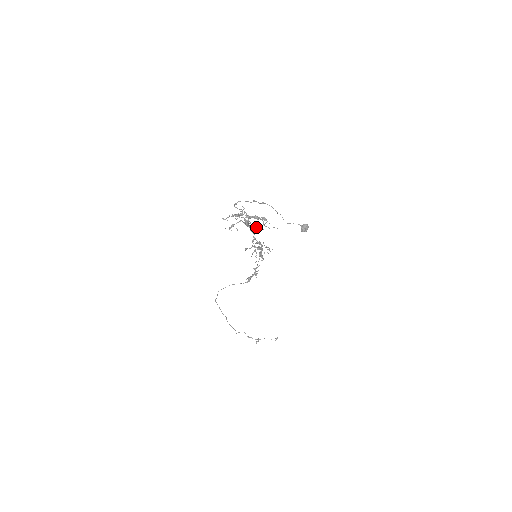
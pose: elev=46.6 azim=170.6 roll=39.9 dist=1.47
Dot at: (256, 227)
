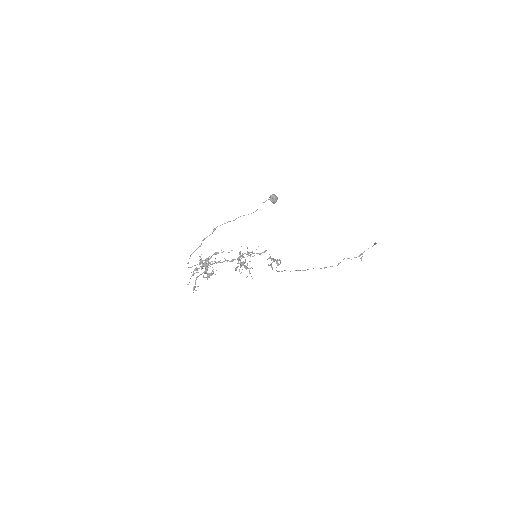
Dot at: (209, 275)
